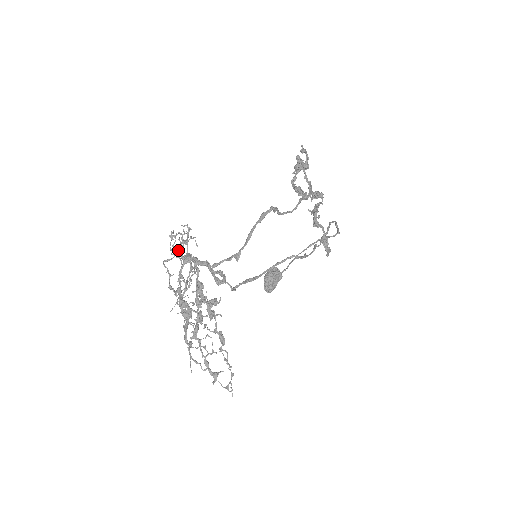
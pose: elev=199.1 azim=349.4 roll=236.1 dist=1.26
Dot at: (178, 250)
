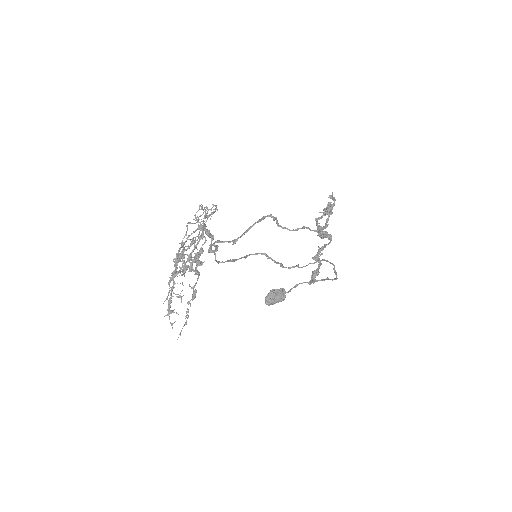
Dot at: occluded
